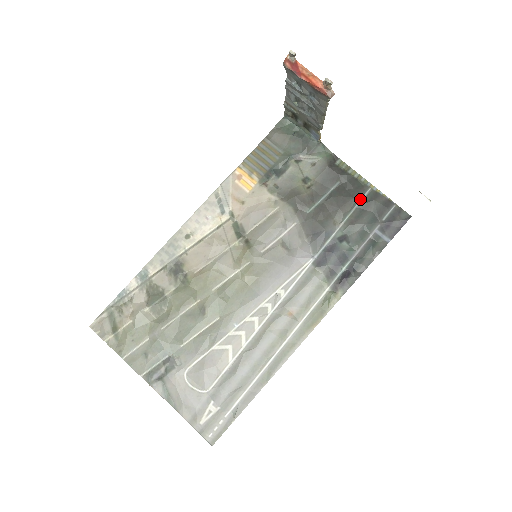
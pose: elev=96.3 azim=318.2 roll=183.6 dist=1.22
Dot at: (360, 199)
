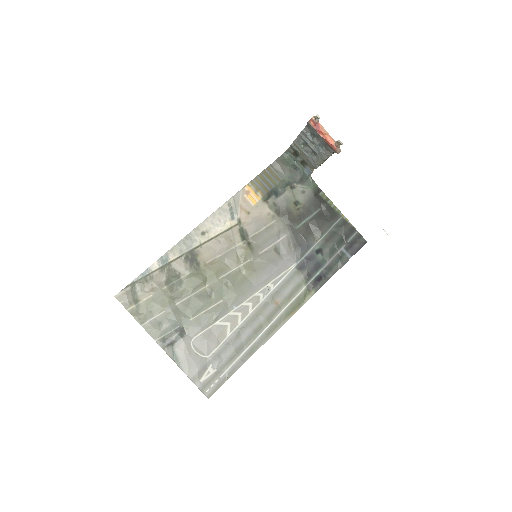
Dot at: (334, 224)
